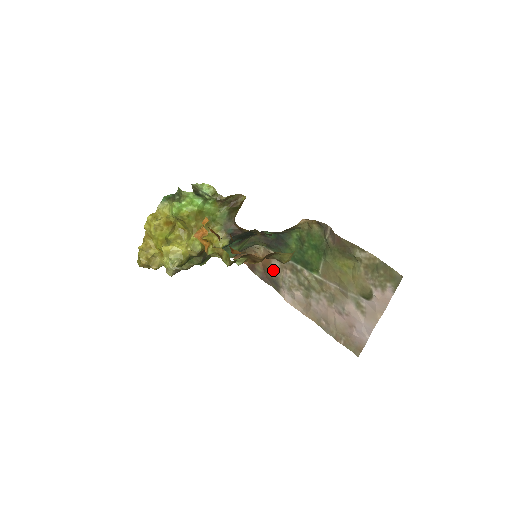
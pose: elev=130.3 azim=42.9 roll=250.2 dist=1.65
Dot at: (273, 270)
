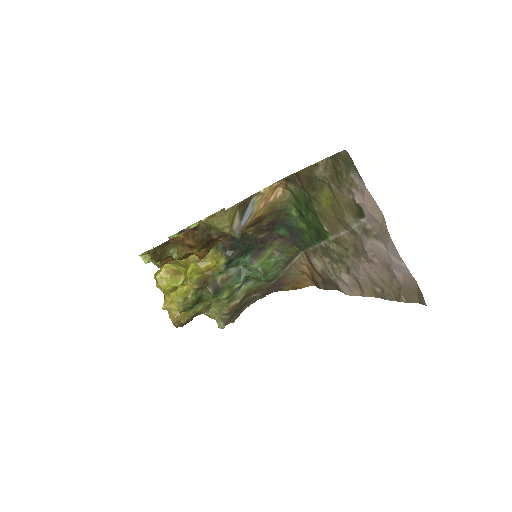
Dot at: (319, 269)
